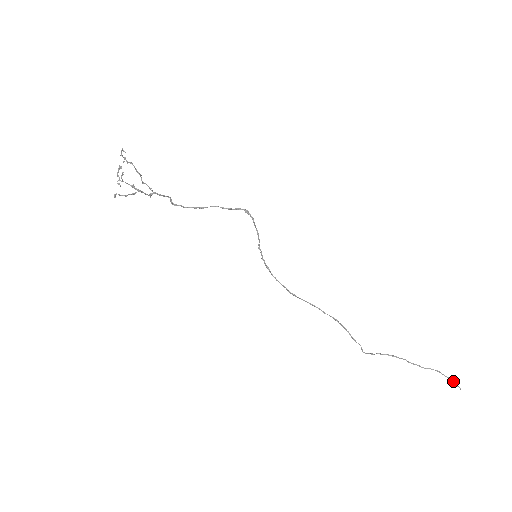
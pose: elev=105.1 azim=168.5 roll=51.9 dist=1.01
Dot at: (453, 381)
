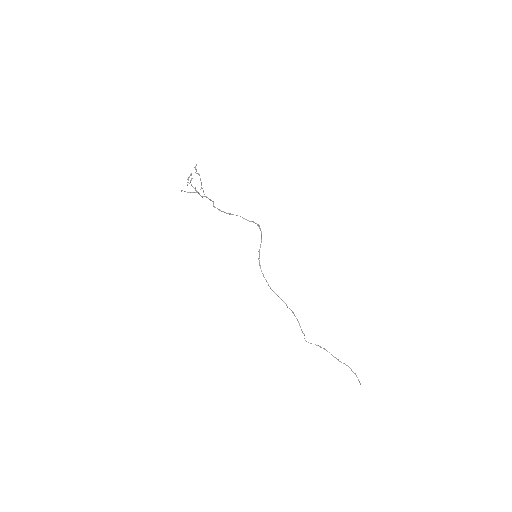
Dot at: (357, 377)
